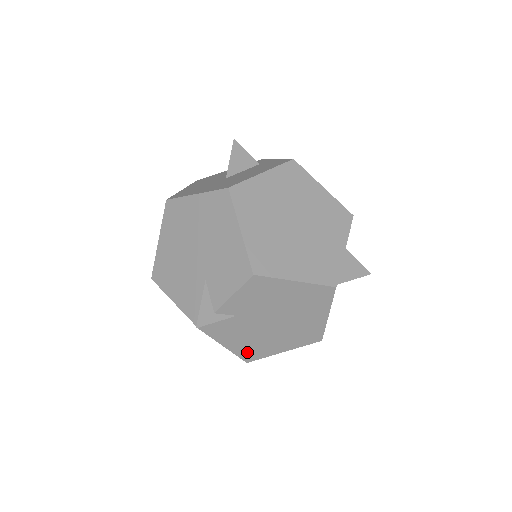
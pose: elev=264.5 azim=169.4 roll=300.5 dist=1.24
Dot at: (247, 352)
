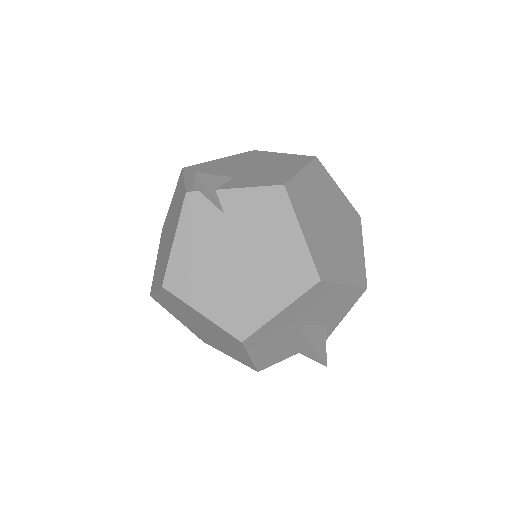
Dot at: (179, 272)
